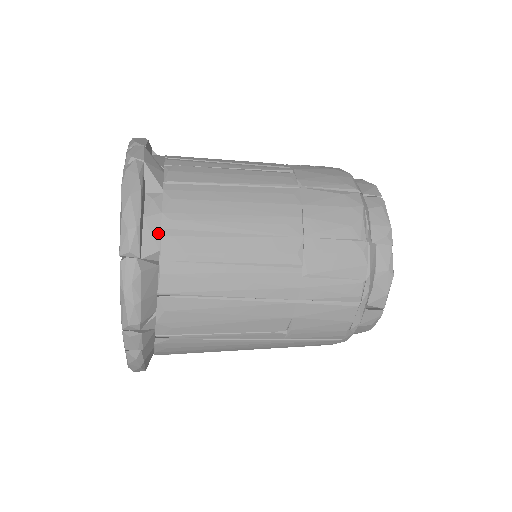
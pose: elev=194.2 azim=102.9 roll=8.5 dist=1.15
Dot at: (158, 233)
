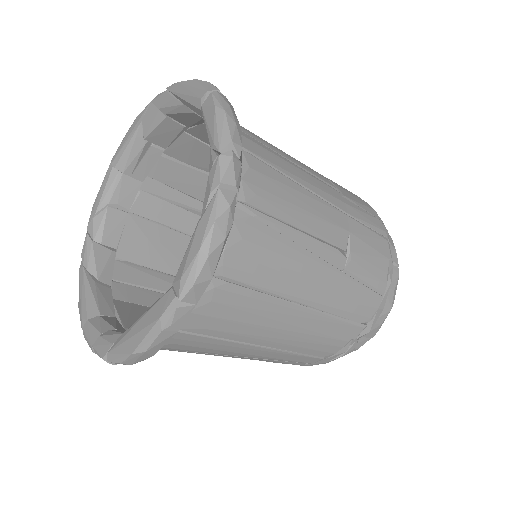
Dot at: occluded
